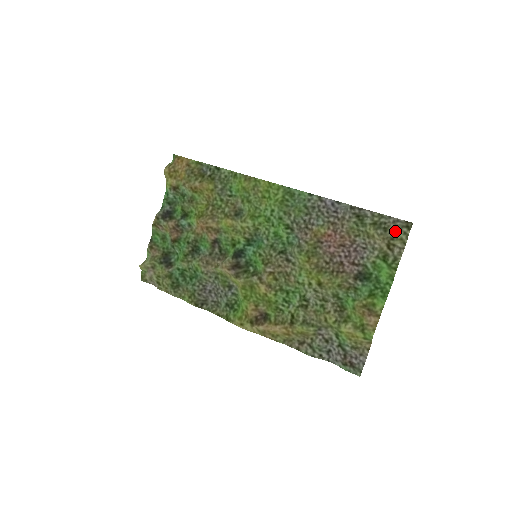
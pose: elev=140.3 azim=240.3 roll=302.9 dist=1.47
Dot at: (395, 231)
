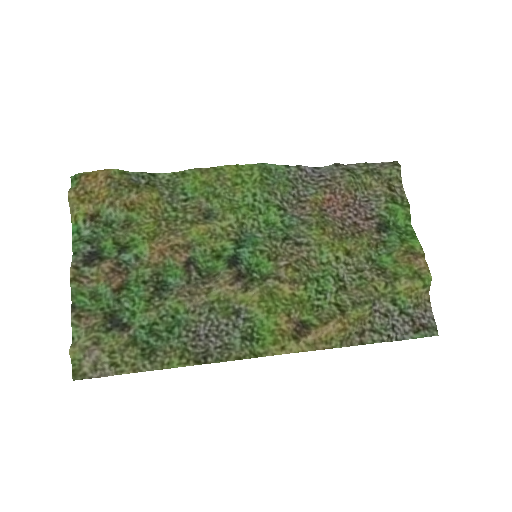
Dot at: (389, 171)
